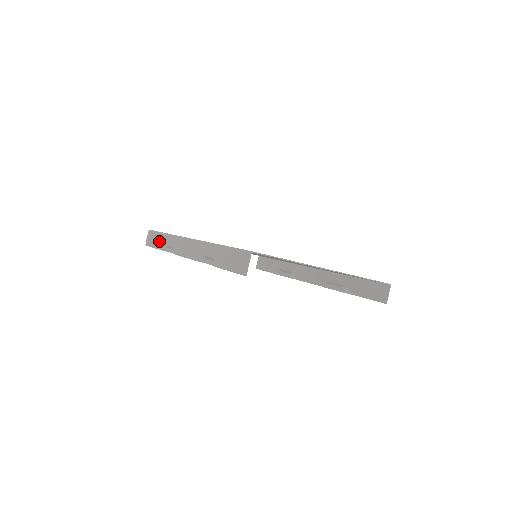
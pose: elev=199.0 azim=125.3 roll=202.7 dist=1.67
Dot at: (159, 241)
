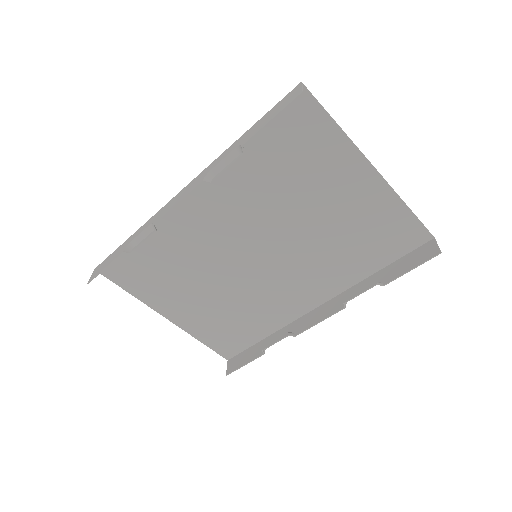
Dot at: (119, 250)
